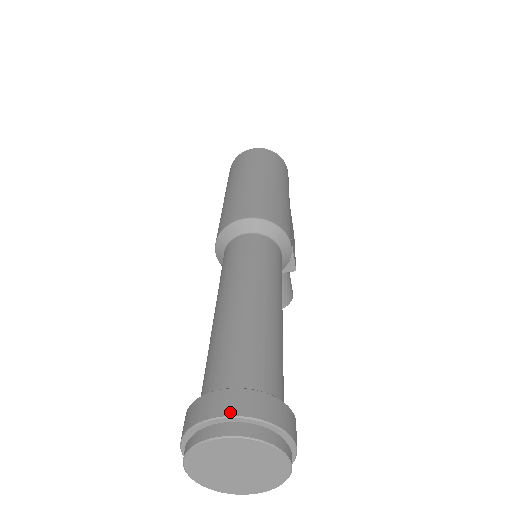
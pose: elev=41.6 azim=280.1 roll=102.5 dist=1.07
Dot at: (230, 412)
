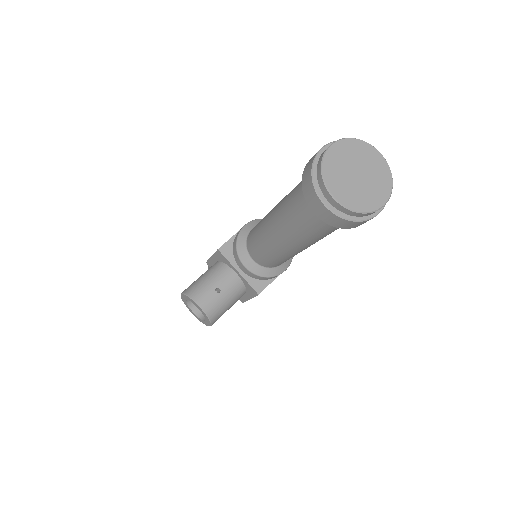
Dot at: occluded
